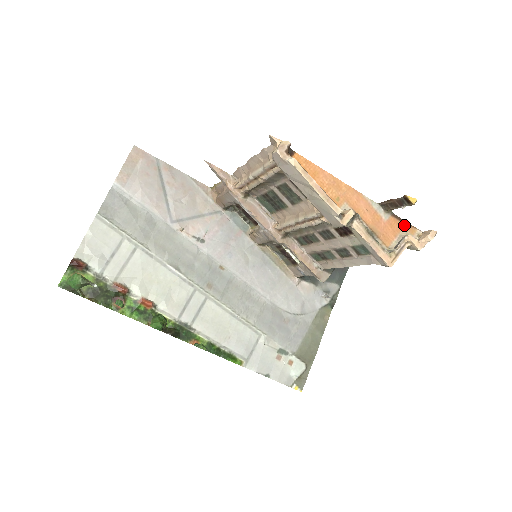
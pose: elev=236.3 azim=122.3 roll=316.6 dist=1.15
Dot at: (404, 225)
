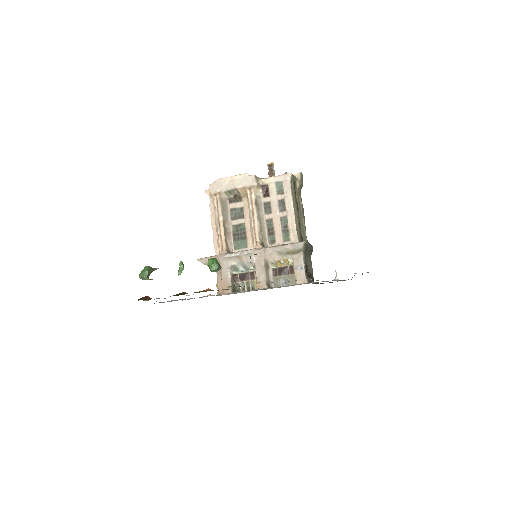
Dot at: occluded
